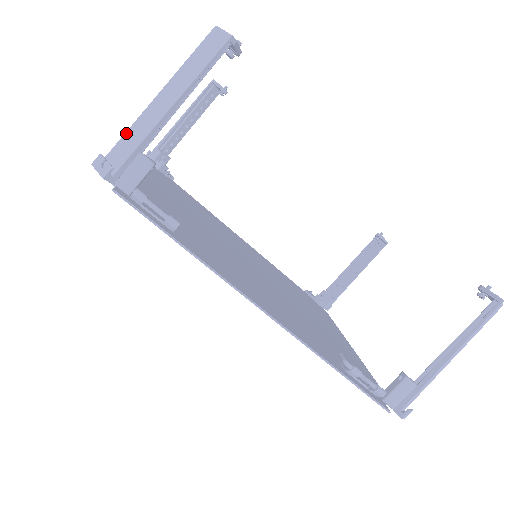
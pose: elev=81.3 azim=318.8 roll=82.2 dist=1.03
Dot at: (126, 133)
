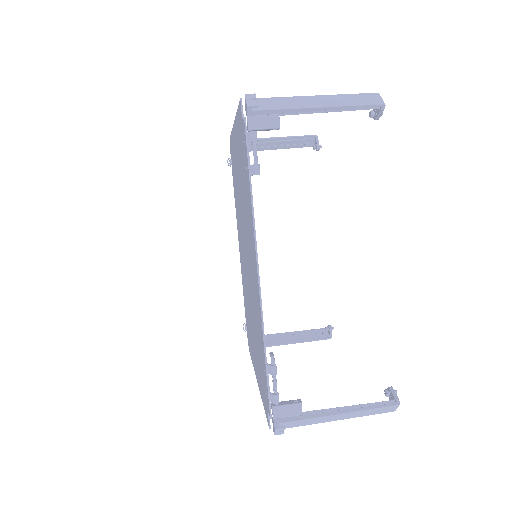
Dot at: (280, 97)
